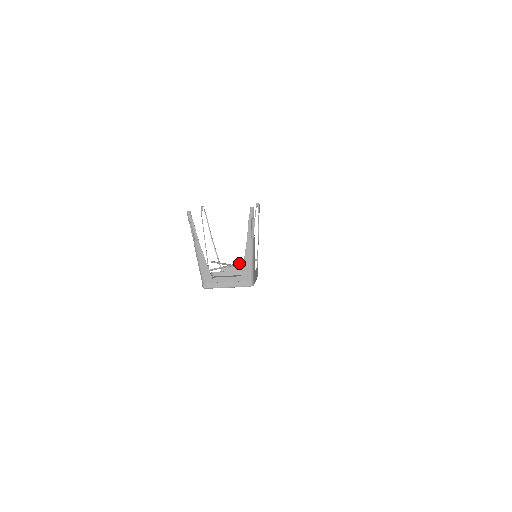
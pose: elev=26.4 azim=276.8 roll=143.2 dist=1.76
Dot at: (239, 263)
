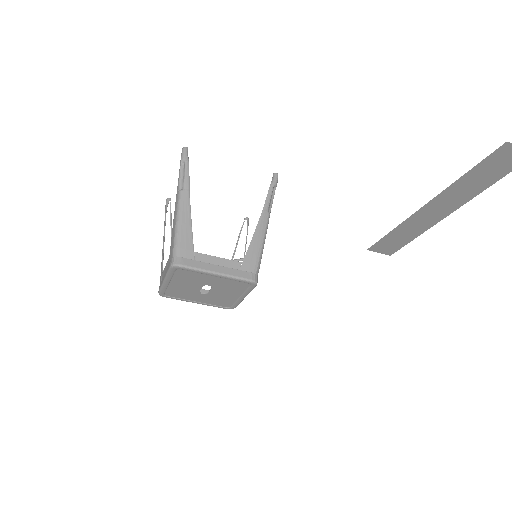
Dot at: occluded
